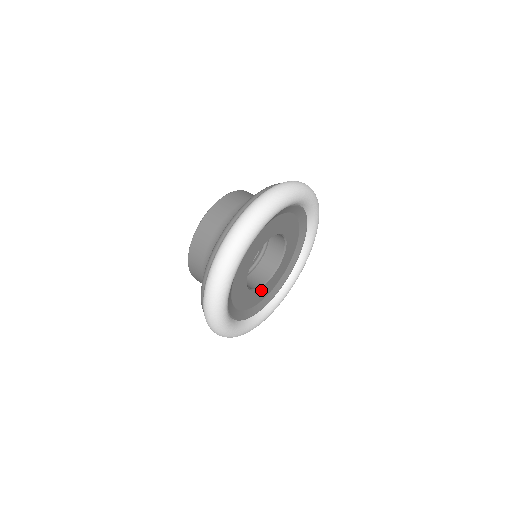
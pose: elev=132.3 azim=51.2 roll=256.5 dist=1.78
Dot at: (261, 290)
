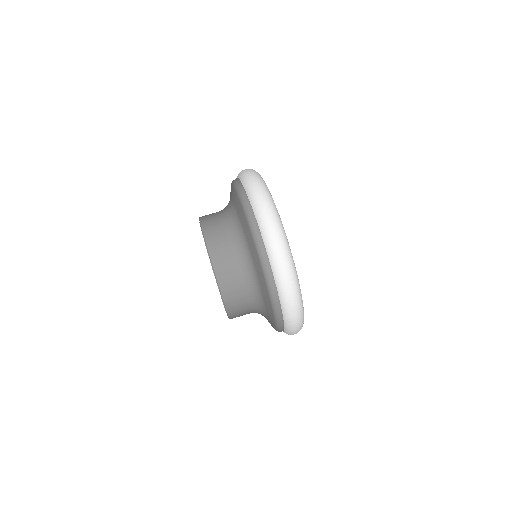
Dot at: occluded
